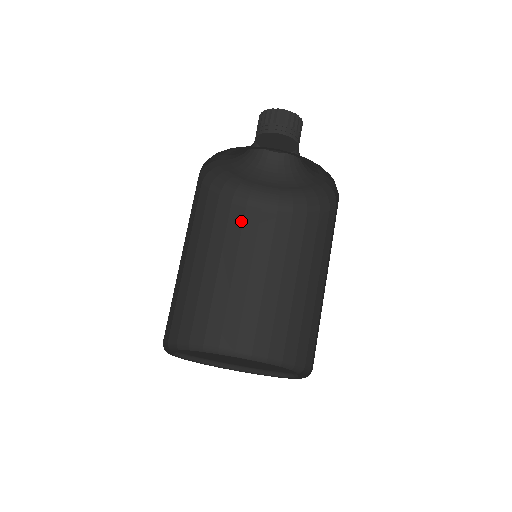
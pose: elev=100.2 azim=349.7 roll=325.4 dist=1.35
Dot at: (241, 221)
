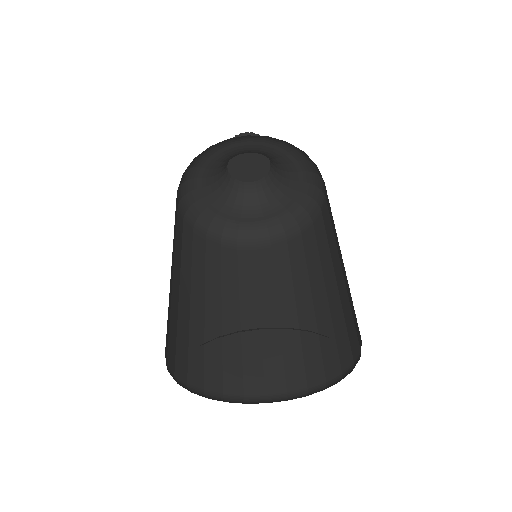
Dot at: (235, 262)
